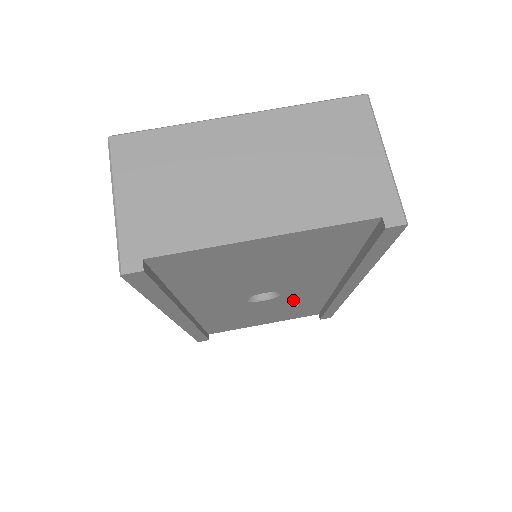
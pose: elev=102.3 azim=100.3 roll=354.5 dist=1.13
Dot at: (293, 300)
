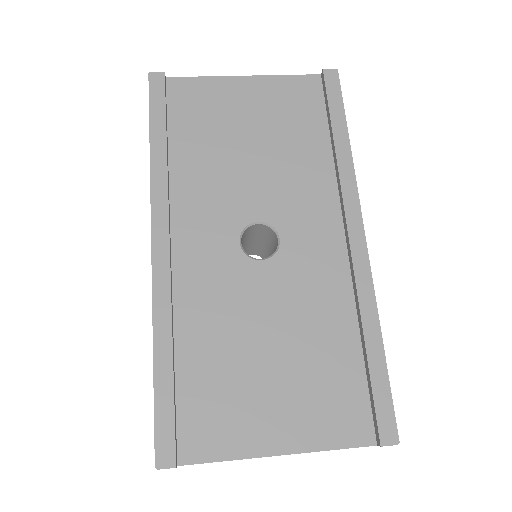
Dot at: (302, 288)
